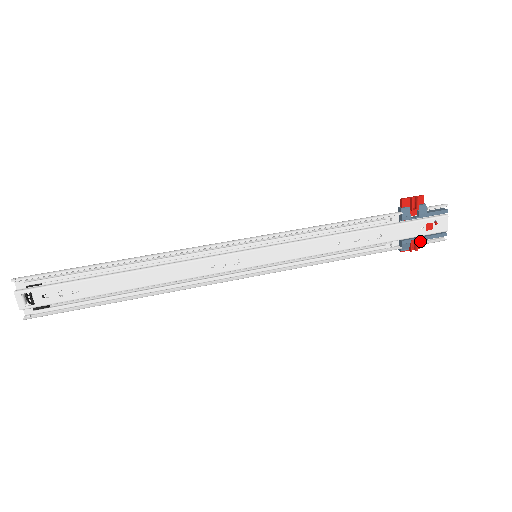
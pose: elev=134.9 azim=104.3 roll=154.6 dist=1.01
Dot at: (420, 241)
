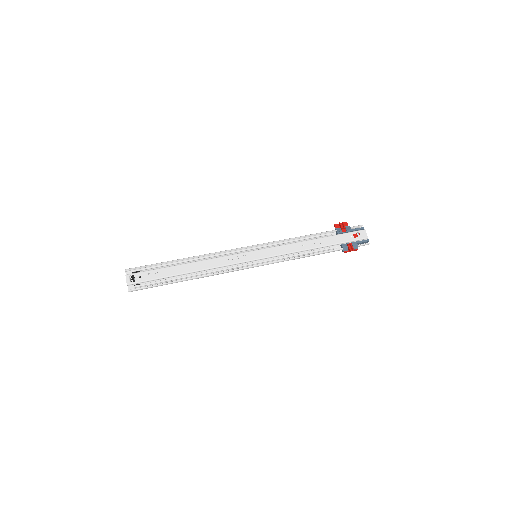
Dot at: (353, 244)
